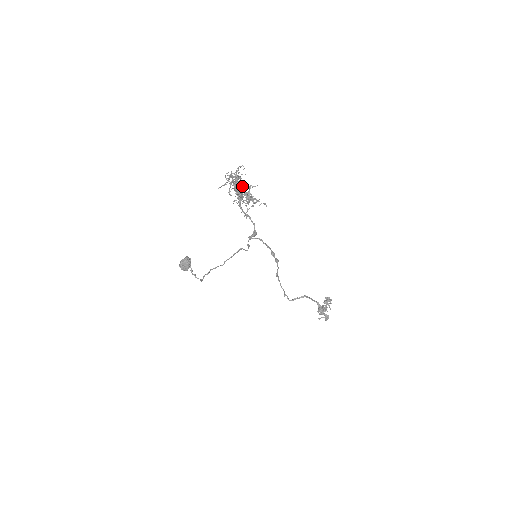
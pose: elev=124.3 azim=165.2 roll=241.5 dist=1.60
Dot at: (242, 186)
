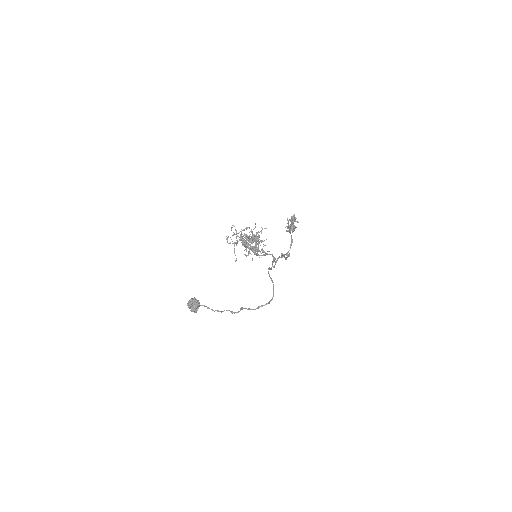
Dot at: occluded
